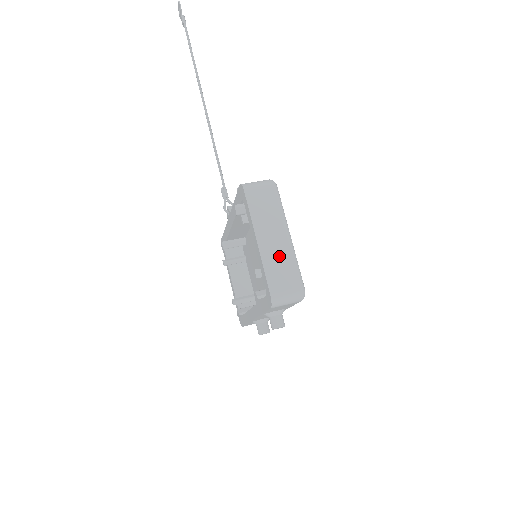
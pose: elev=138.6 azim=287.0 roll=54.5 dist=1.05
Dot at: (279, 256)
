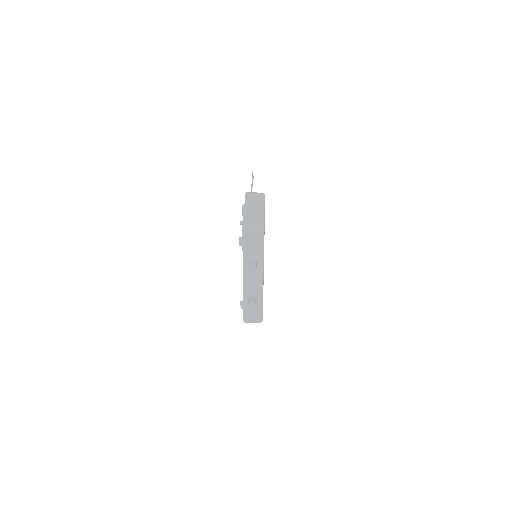
Dot at: (254, 212)
